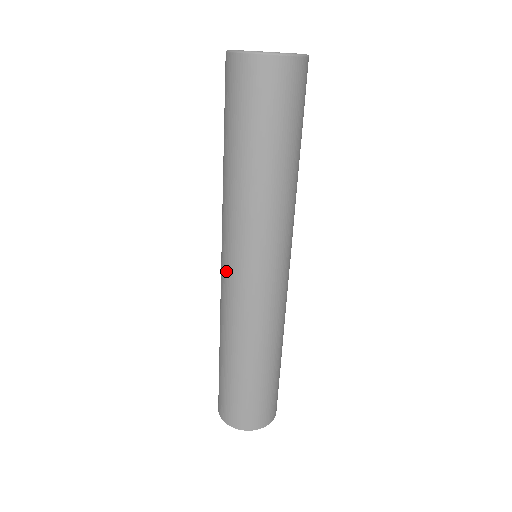
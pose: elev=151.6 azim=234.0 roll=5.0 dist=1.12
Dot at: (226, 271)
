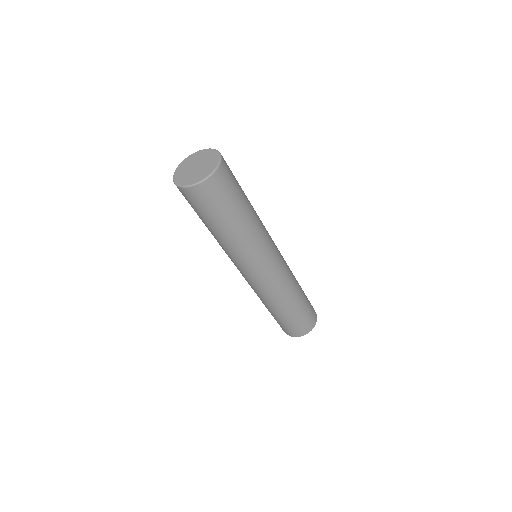
Dot at: occluded
